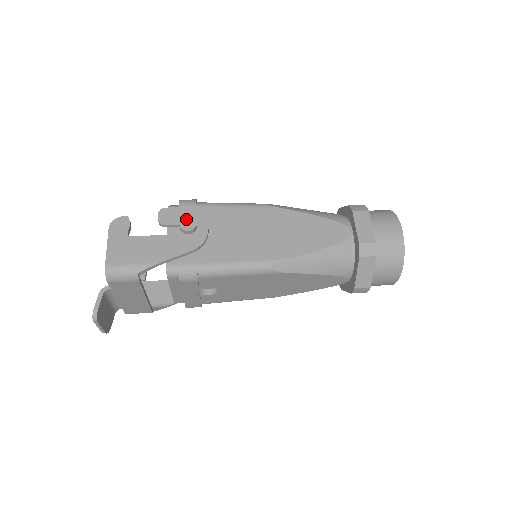
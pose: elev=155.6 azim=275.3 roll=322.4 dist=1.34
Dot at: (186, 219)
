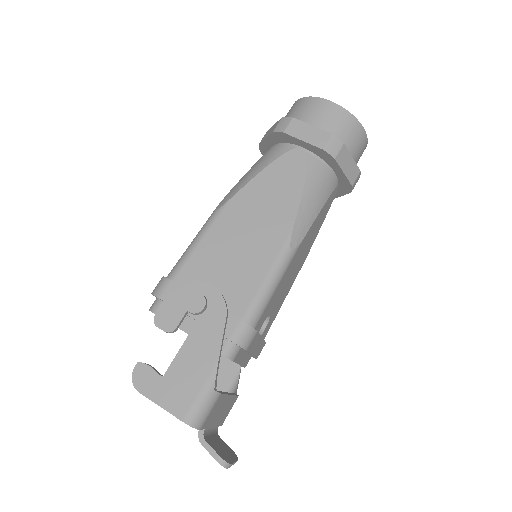
Dot at: (188, 302)
